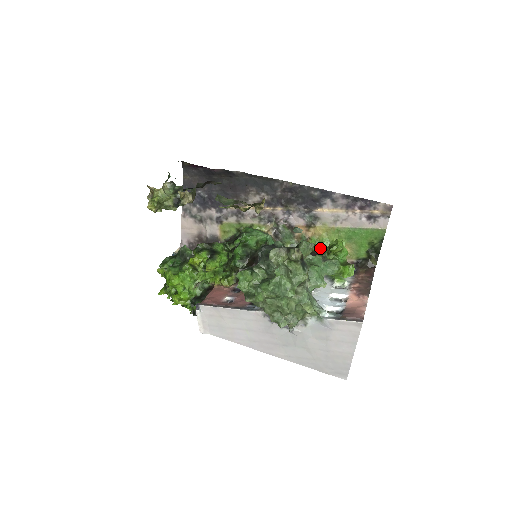
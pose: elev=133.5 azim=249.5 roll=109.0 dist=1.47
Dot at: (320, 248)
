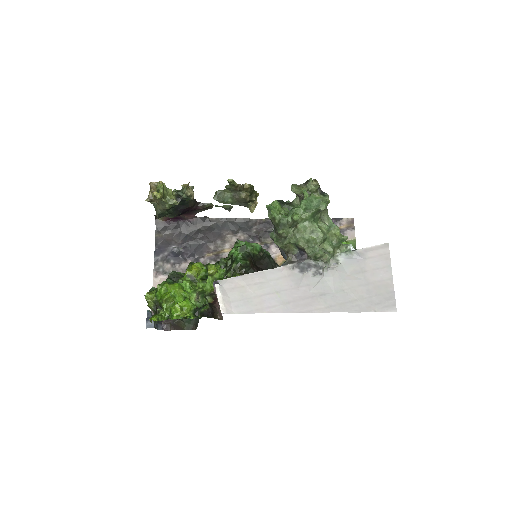
Dot at: occluded
